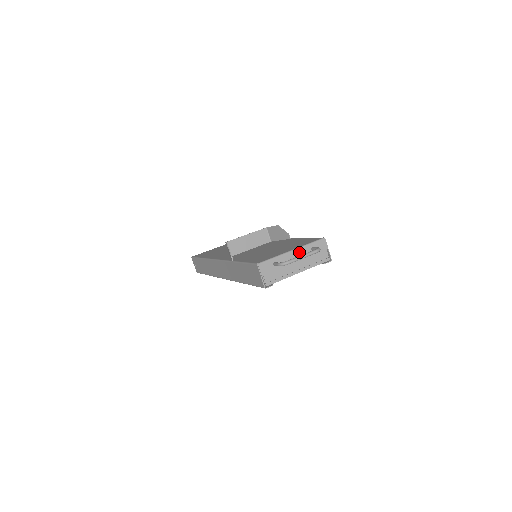
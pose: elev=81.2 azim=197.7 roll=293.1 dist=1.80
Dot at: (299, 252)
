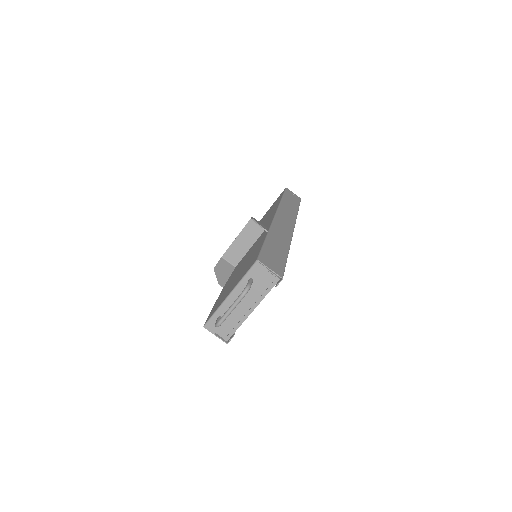
Dot at: (237, 292)
